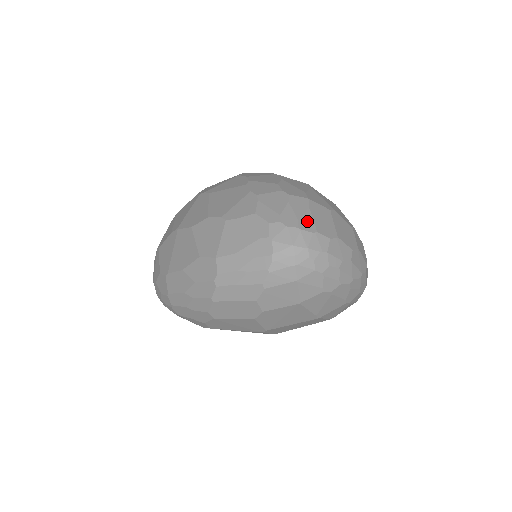
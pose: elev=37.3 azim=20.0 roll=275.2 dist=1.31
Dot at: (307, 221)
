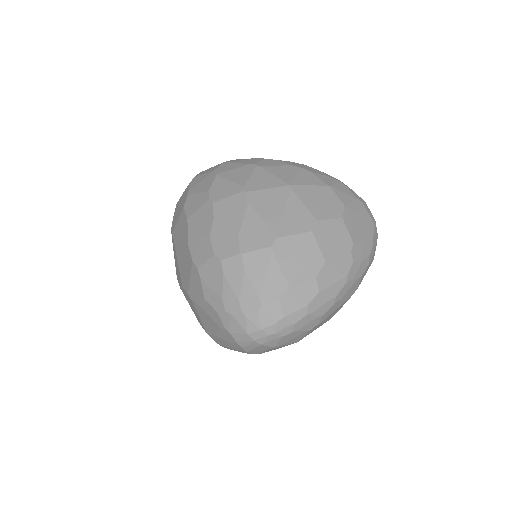
Dot at: (248, 295)
